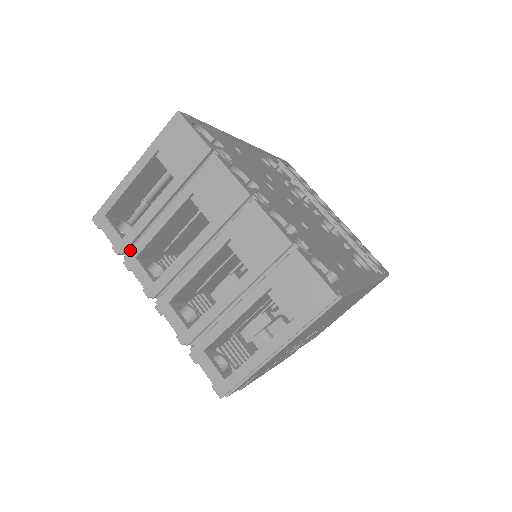
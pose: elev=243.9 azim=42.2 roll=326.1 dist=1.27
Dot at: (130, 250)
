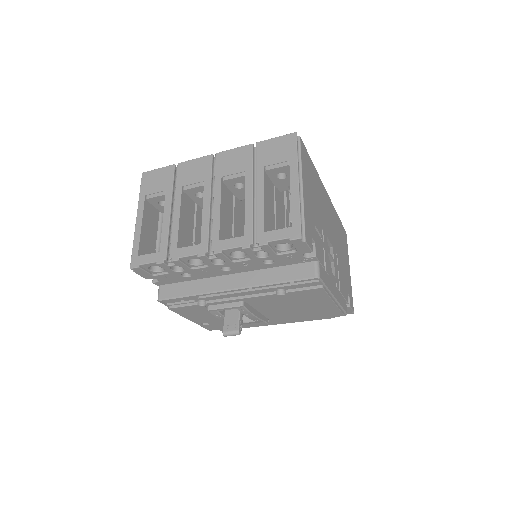
Dot at: (170, 250)
